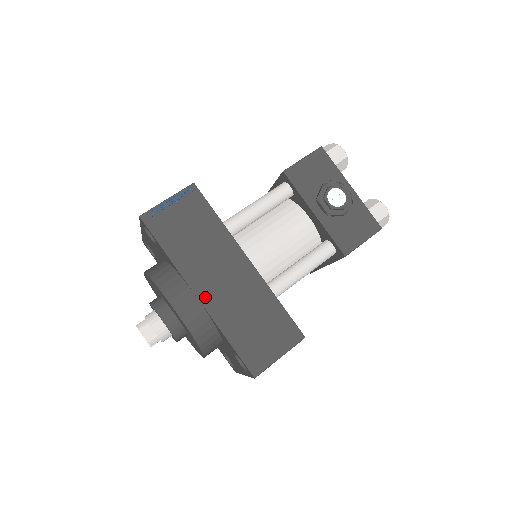
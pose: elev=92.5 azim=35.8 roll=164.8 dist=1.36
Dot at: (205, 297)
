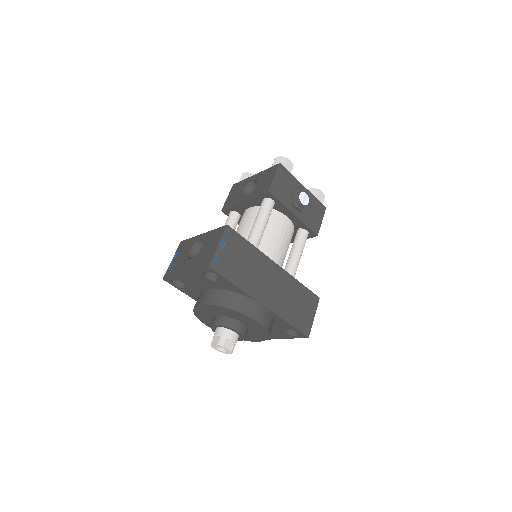
Dot at: (267, 303)
